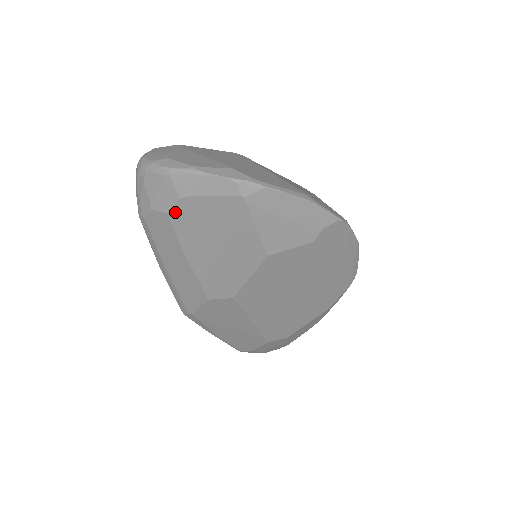
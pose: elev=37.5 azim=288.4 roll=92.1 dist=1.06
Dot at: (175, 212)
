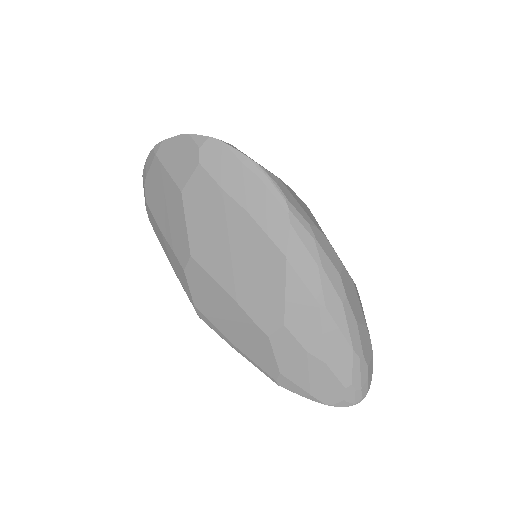
Dot at: (147, 197)
